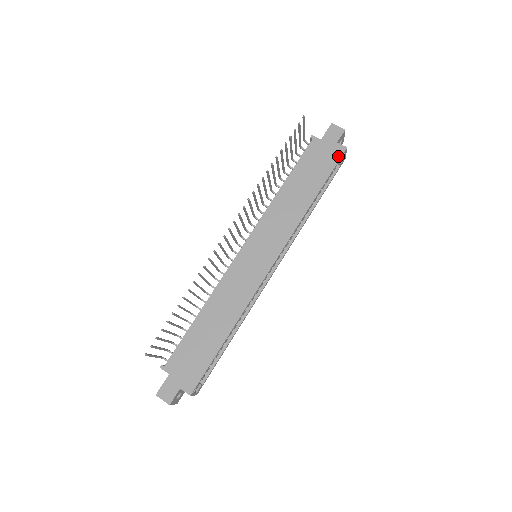
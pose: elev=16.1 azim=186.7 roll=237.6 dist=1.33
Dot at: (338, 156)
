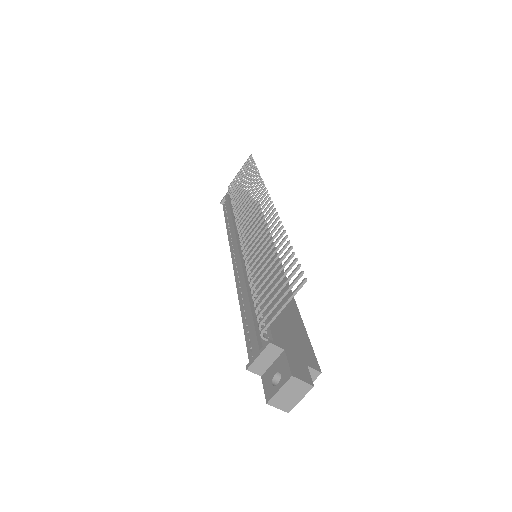
Dot at: occluded
